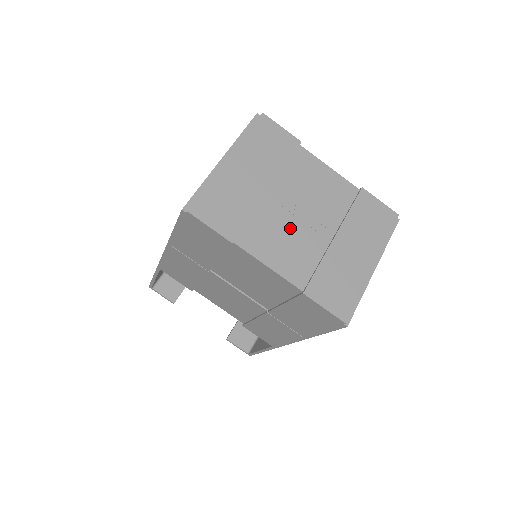
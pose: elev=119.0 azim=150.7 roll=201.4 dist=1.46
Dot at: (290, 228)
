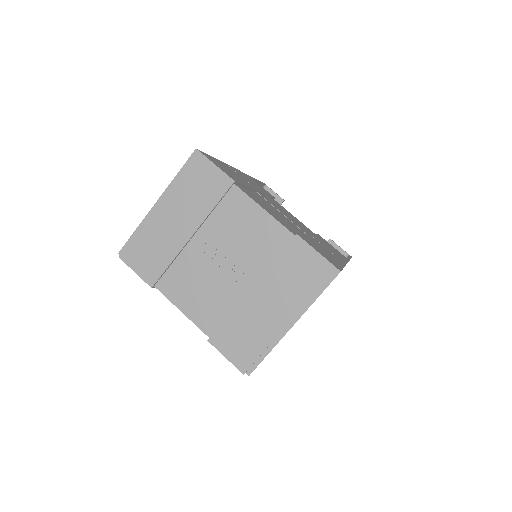
Dot at: (208, 276)
